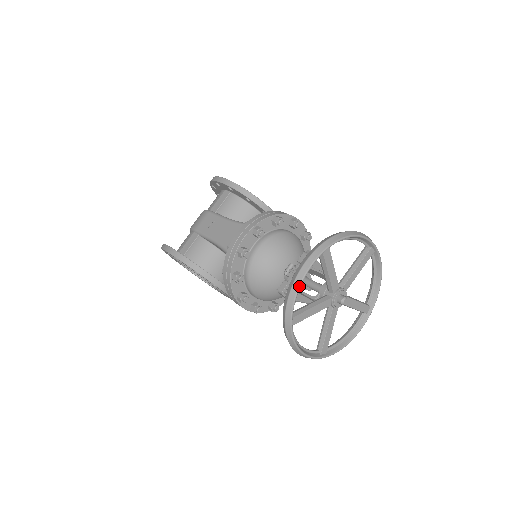
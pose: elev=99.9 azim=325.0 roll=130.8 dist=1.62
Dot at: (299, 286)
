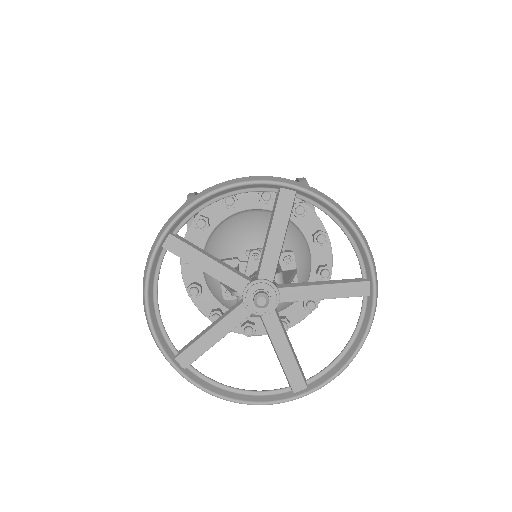
Dot at: (210, 192)
